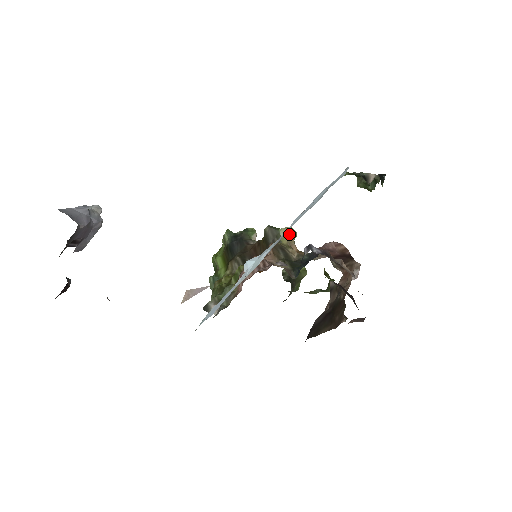
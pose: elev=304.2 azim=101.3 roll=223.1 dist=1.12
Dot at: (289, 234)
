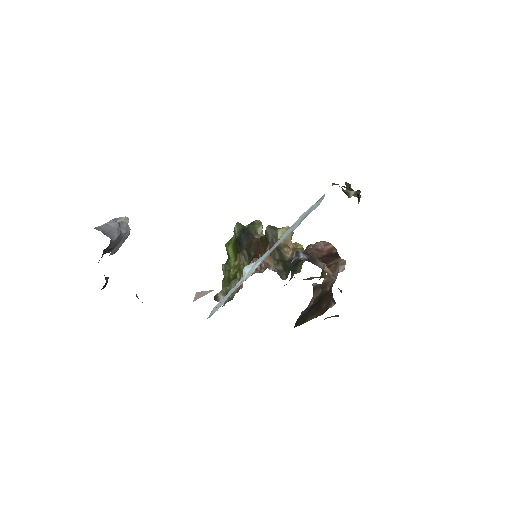
Dot at: occluded
